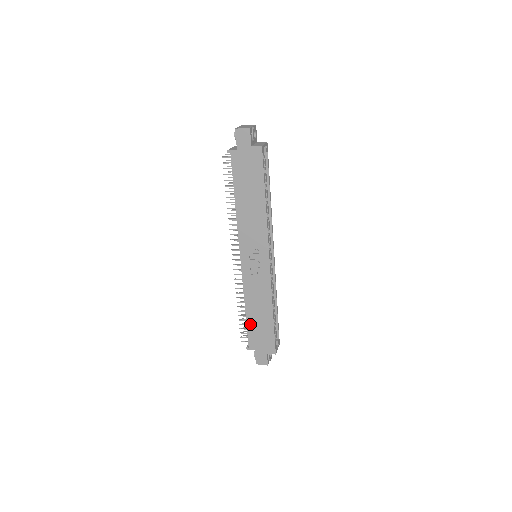
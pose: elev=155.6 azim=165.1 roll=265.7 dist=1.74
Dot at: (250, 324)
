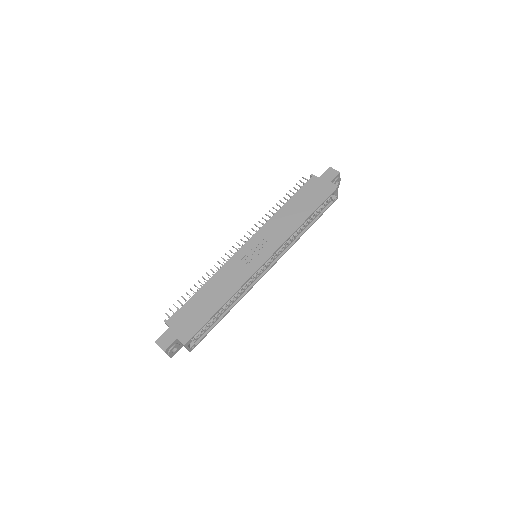
Dot at: (194, 300)
